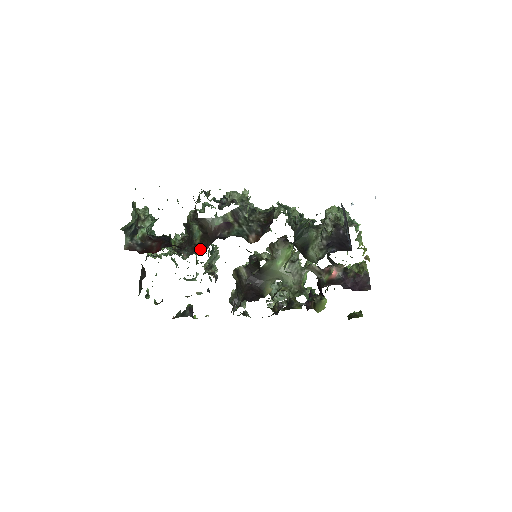
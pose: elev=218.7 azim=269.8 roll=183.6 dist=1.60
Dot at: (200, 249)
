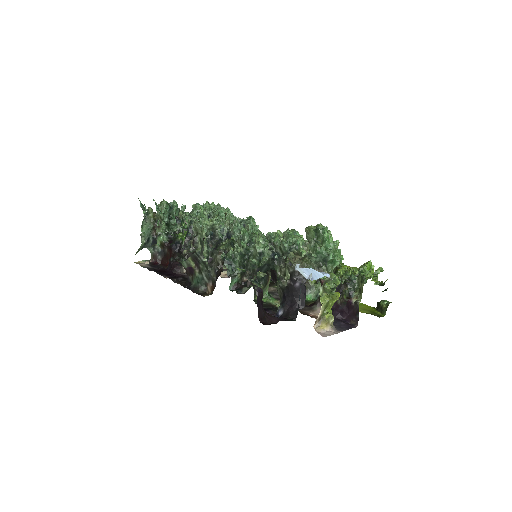
Dot at: occluded
